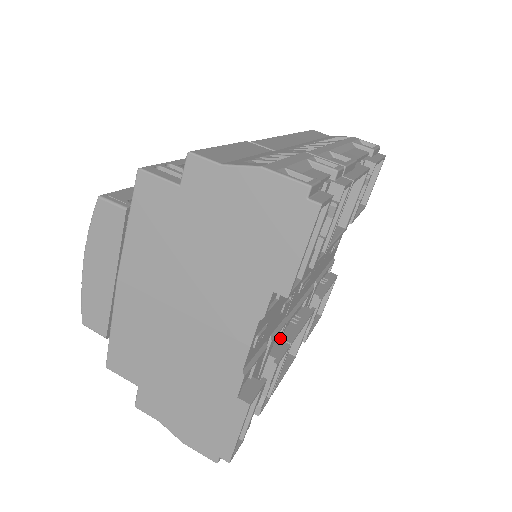
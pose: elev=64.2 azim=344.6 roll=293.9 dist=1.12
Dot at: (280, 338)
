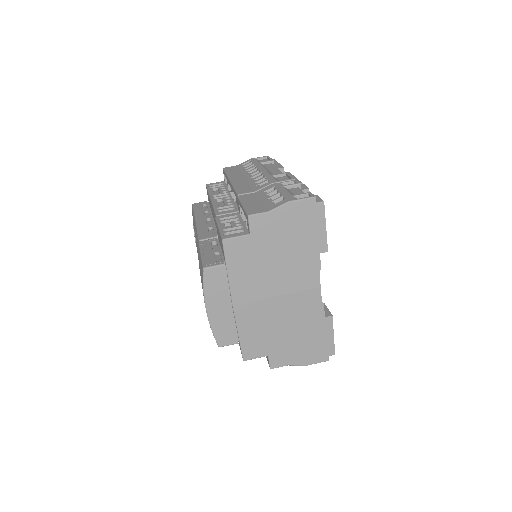
Dot at: occluded
